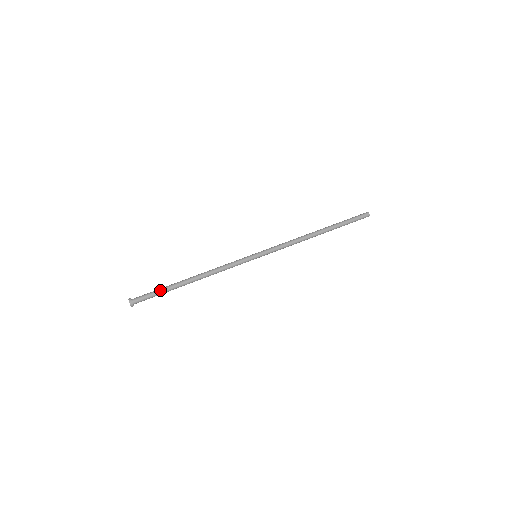
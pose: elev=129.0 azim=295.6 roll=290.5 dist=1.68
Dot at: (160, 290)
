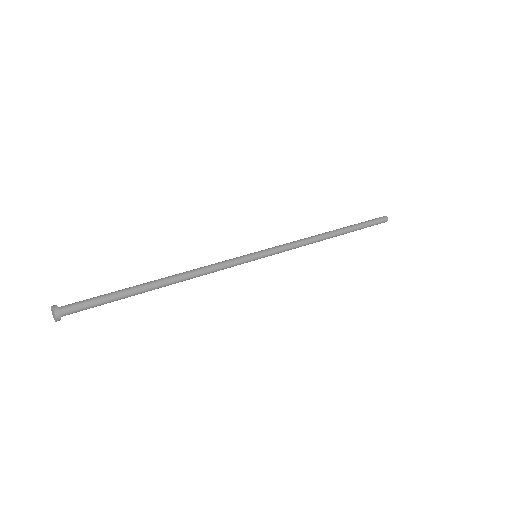
Dot at: (108, 293)
